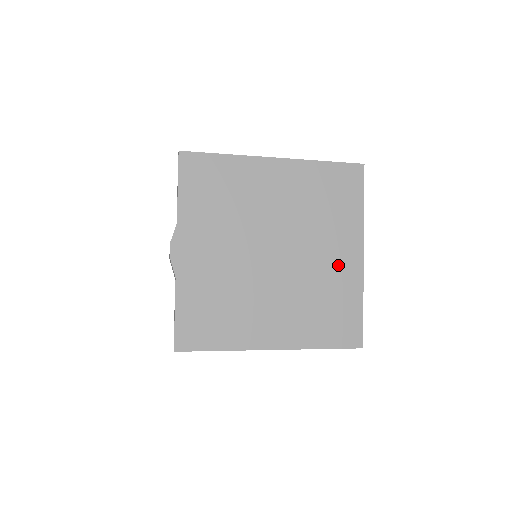
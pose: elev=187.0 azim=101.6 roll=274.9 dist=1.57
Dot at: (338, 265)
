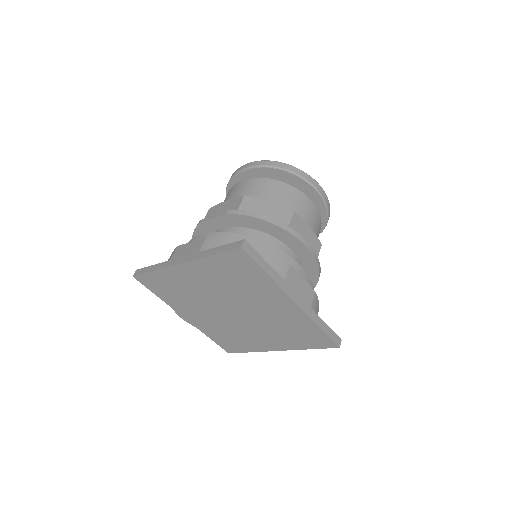
Dot at: (281, 311)
